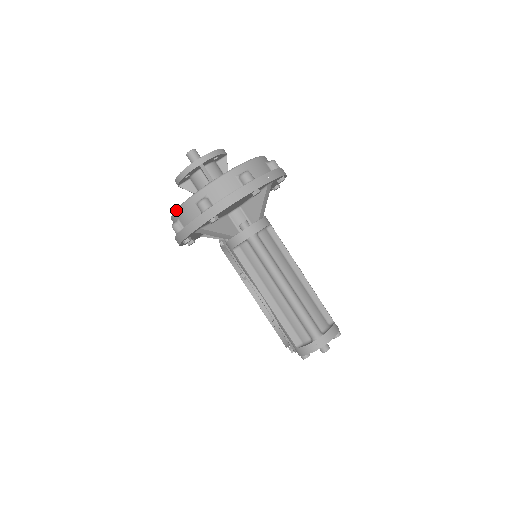
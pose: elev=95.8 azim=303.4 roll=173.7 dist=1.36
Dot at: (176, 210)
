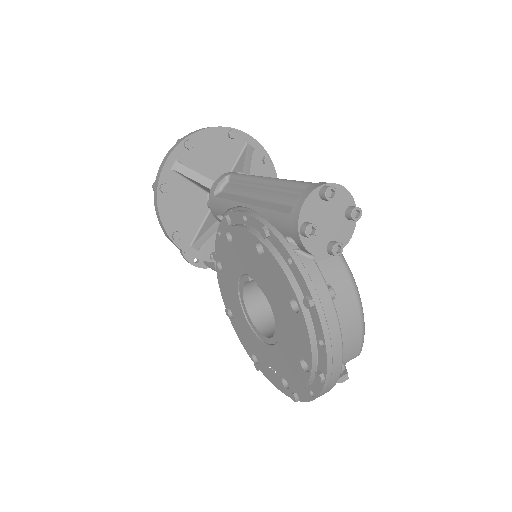
Dot at: occluded
